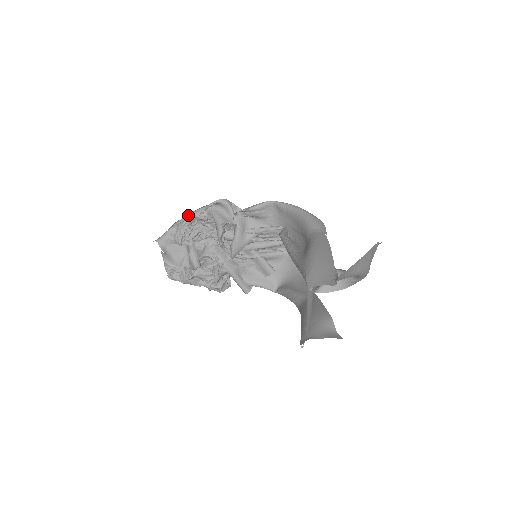
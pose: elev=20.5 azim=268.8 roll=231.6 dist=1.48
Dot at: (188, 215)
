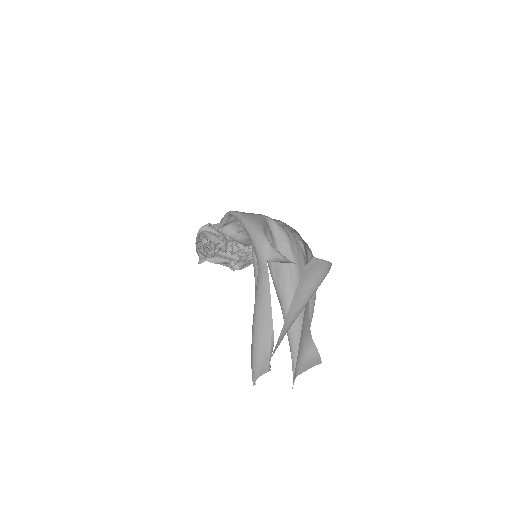
Dot at: (196, 241)
